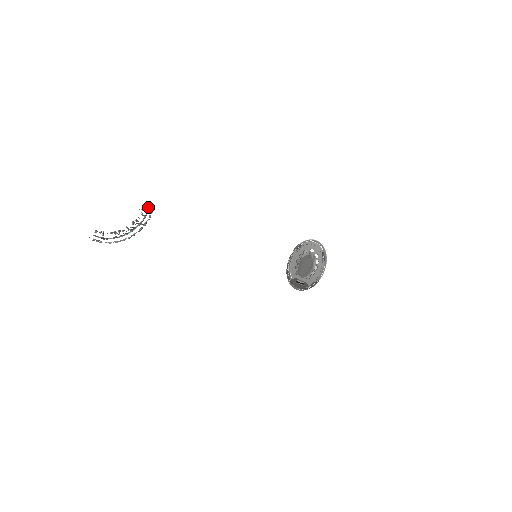
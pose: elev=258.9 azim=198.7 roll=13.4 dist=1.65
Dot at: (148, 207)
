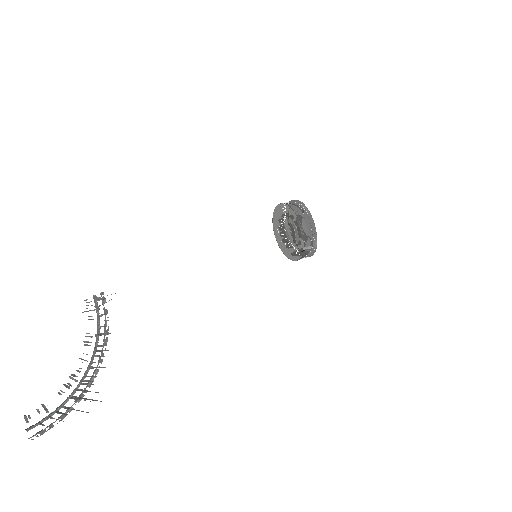
Dot at: (97, 298)
